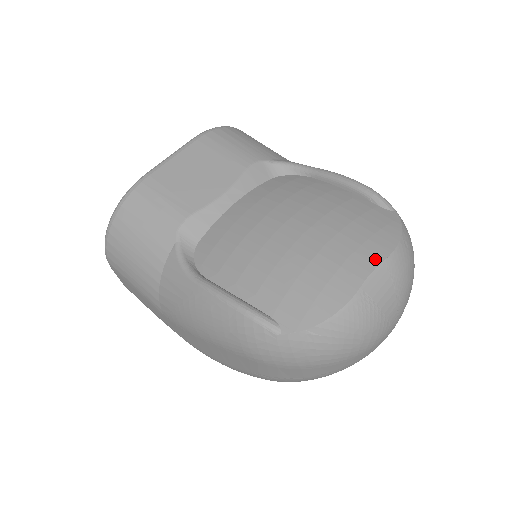
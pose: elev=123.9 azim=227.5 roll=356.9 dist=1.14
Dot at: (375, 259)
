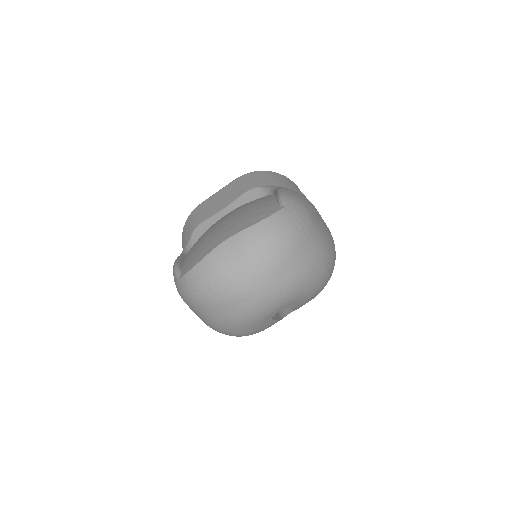
Dot at: (234, 233)
